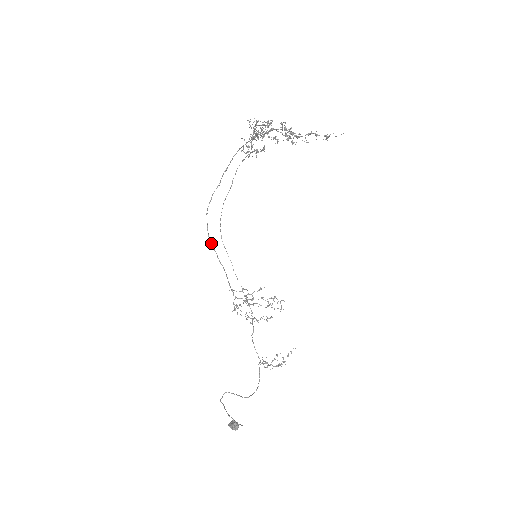
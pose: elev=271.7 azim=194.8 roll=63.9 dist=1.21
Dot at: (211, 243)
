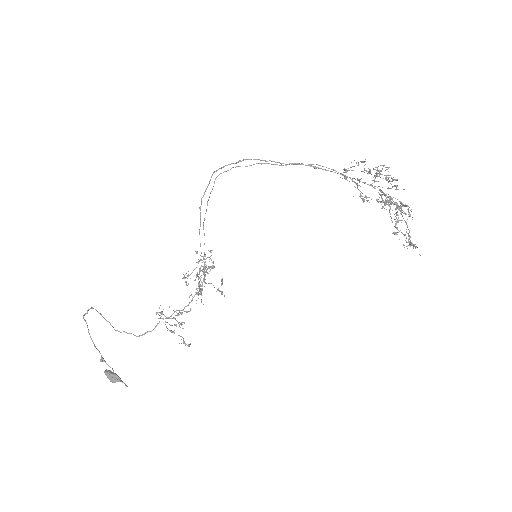
Dot at: occluded
